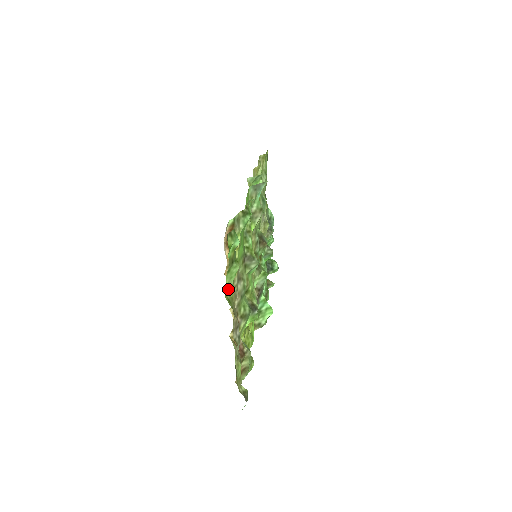
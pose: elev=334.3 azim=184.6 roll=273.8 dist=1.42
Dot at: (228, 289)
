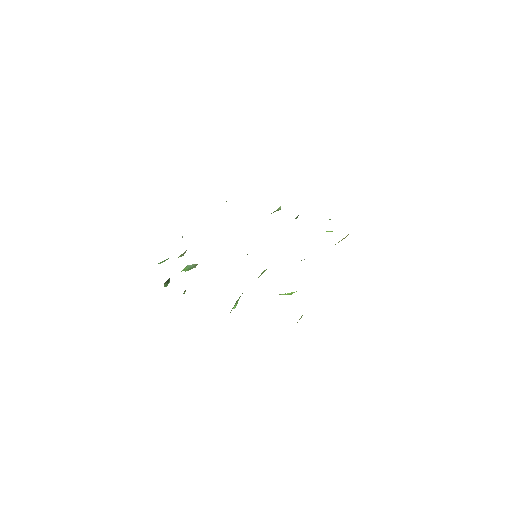
Dot at: occluded
